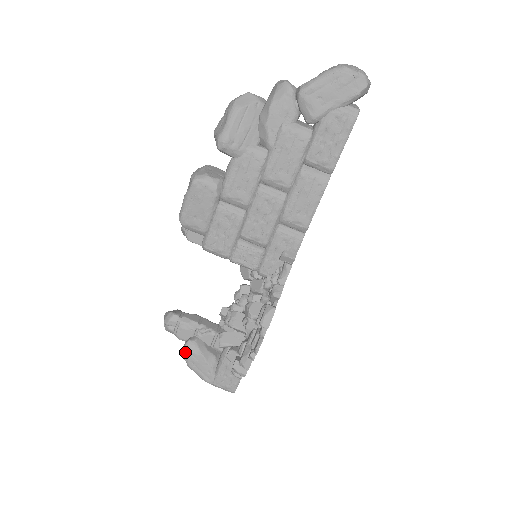
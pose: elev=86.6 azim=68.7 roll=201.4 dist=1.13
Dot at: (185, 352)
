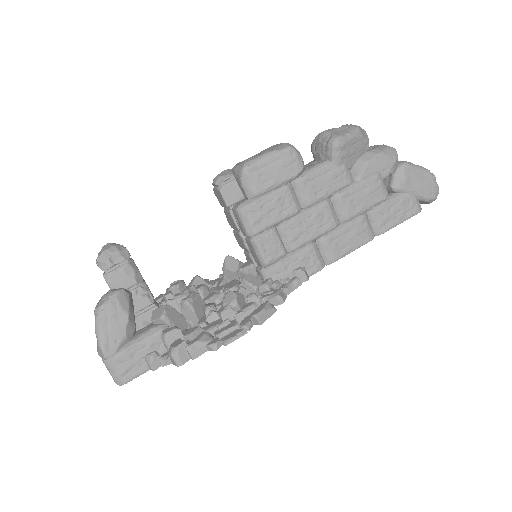
Dot at: (111, 299)
